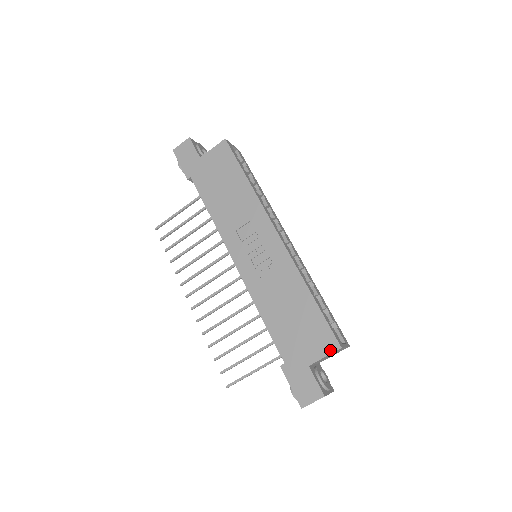
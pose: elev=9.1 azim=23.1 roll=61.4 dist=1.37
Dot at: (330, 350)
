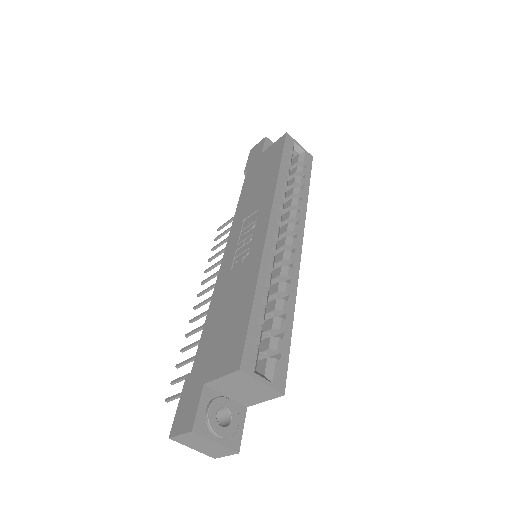
Dot at: (229, 369)
